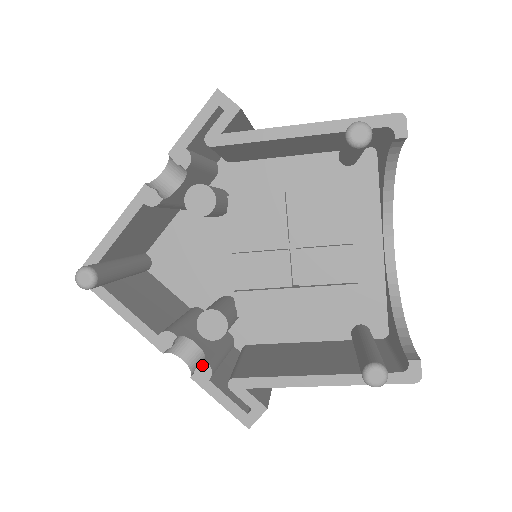
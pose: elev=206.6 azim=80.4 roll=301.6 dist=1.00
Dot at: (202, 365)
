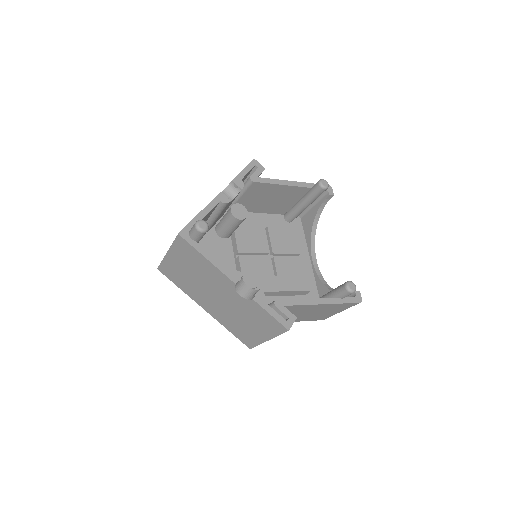
Dot at: (259, 292)
